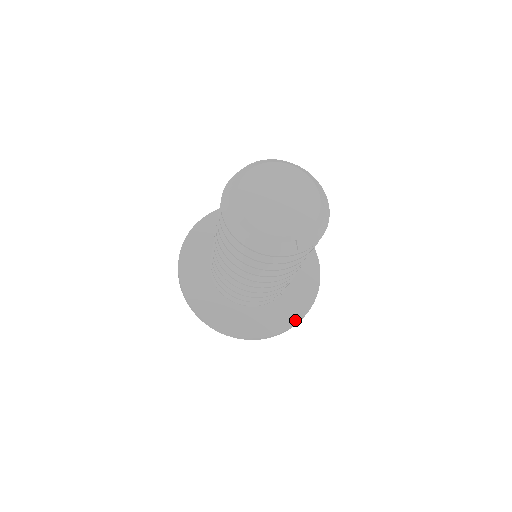
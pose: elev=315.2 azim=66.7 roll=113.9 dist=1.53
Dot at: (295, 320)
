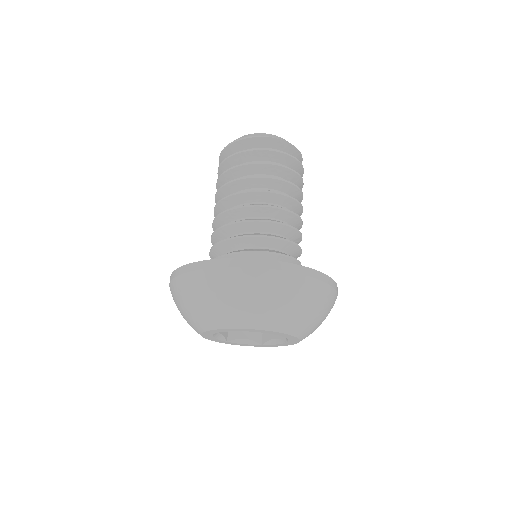
Dot at: (252, 260)
